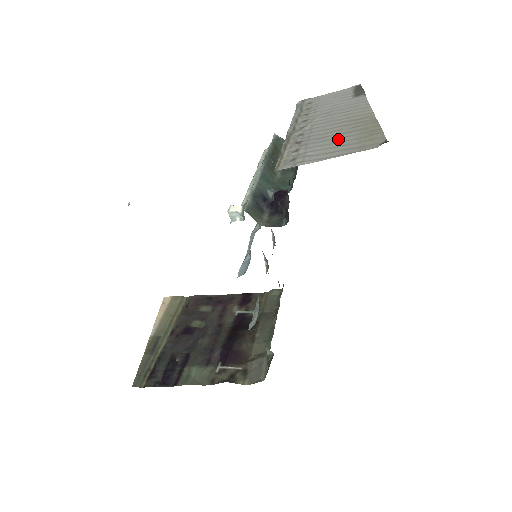
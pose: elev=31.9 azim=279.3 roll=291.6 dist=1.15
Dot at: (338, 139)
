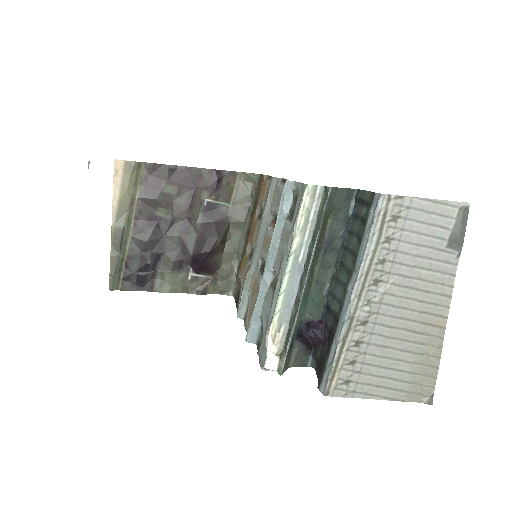
Dot at: (396, 363)
